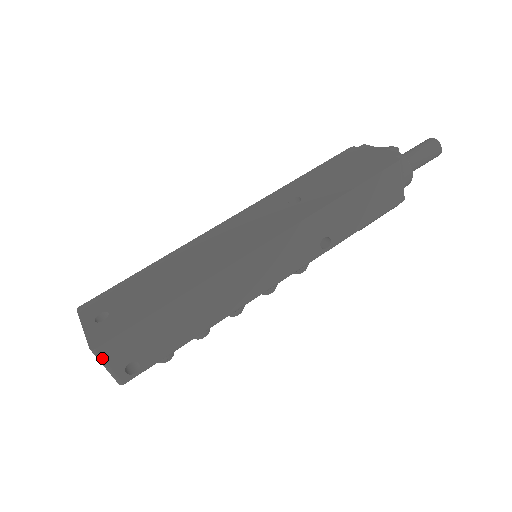
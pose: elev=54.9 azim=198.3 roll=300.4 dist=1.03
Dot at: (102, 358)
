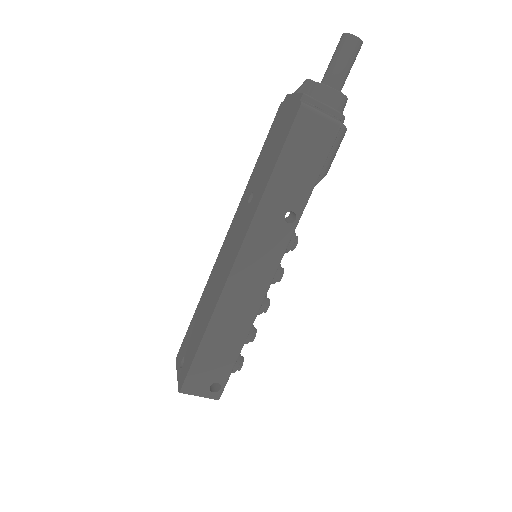
Dot at: (189, 393)
